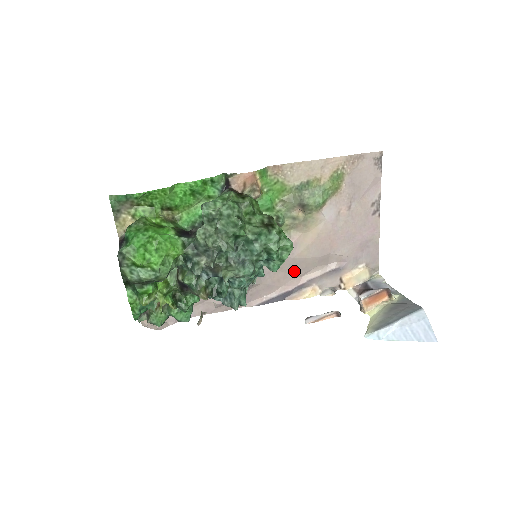
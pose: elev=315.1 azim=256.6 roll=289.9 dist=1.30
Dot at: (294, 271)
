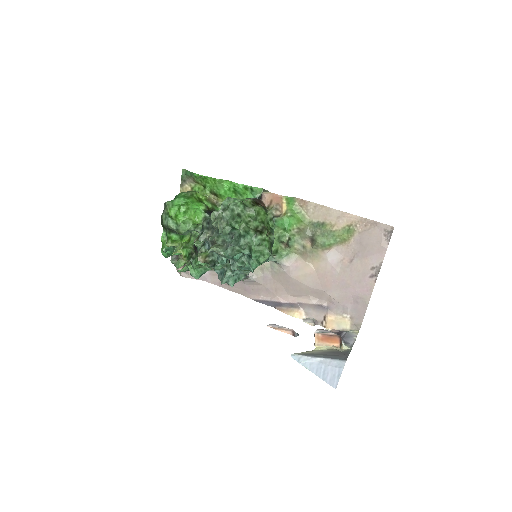
Dot at: (290, 289)
